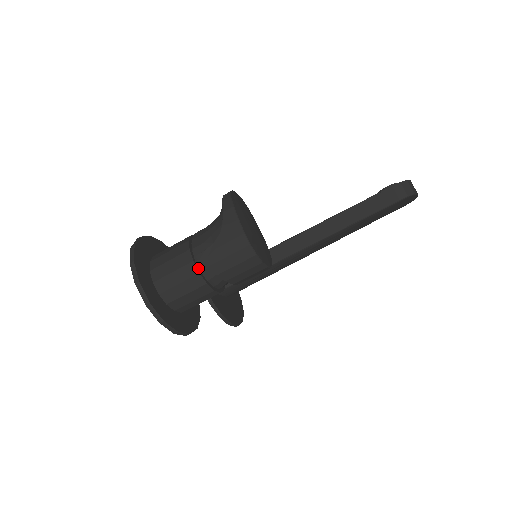
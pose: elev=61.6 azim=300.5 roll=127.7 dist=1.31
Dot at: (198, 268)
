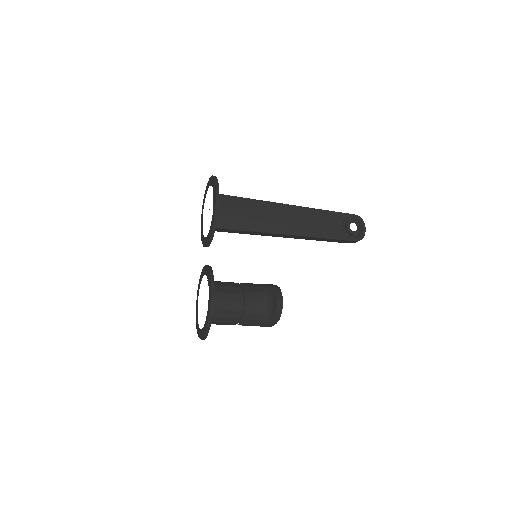
Dot at: occluded
